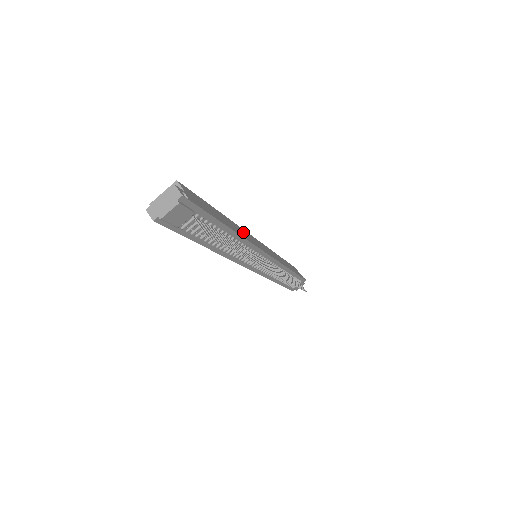
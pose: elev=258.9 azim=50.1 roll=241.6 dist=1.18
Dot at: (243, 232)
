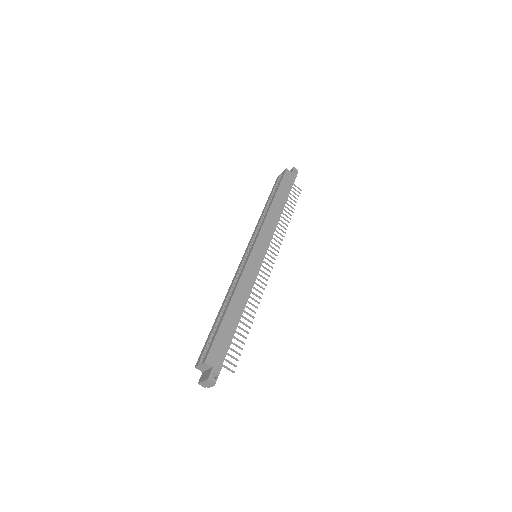
Dot at: (244, 283)
